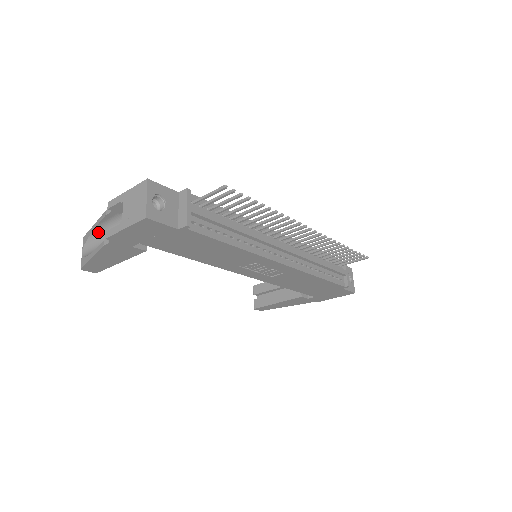
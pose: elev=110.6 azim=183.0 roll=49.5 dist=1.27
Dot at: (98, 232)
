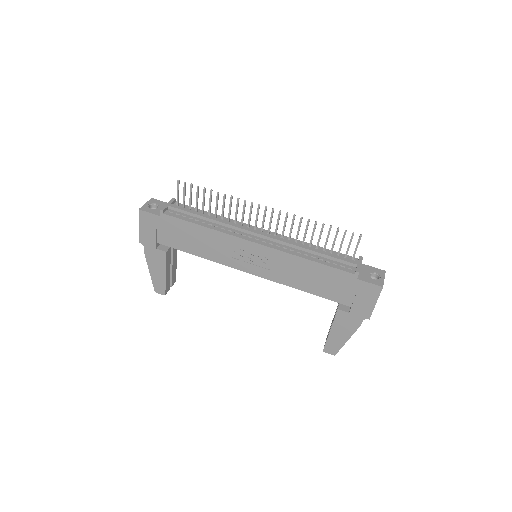
Dot at: occluded
